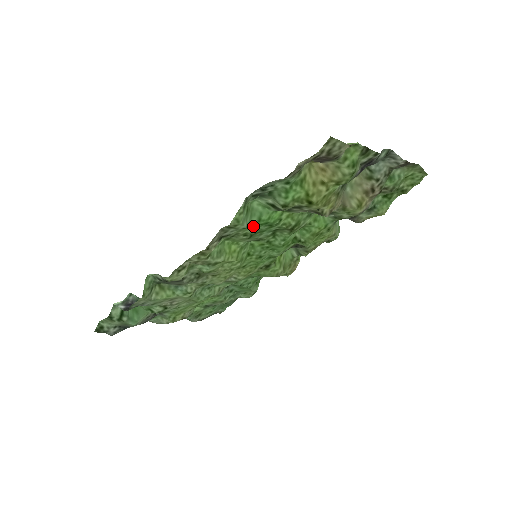
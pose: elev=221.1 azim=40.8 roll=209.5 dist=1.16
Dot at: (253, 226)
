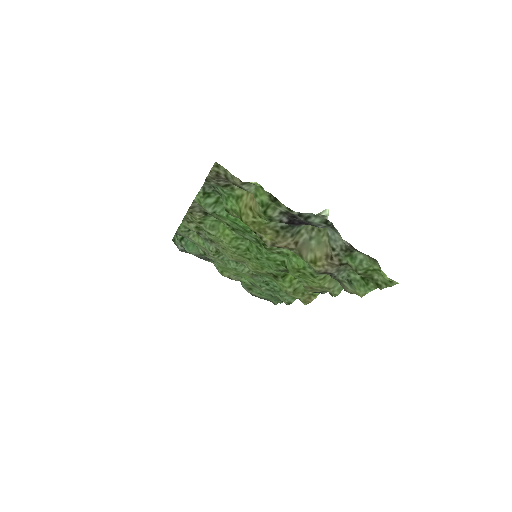
Dot at: (227, 219)
